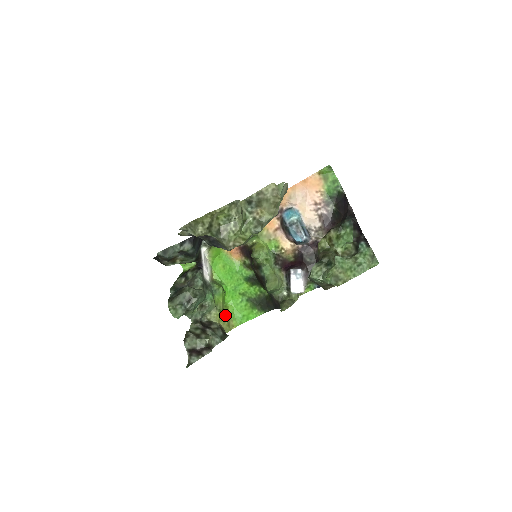
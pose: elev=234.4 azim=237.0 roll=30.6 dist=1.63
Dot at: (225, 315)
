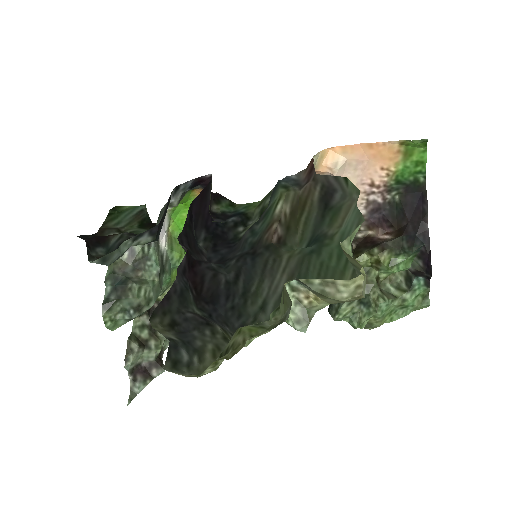
Dot at: occluded
